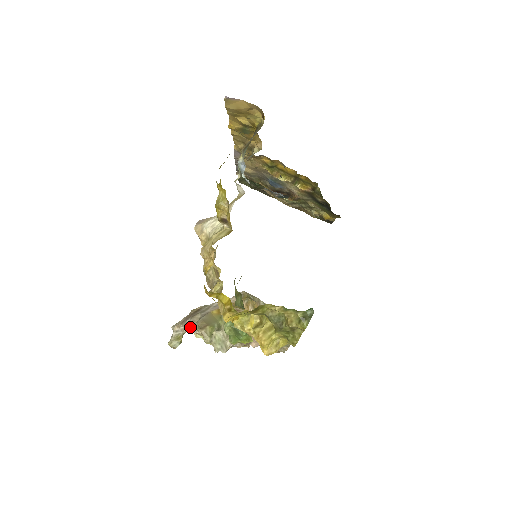
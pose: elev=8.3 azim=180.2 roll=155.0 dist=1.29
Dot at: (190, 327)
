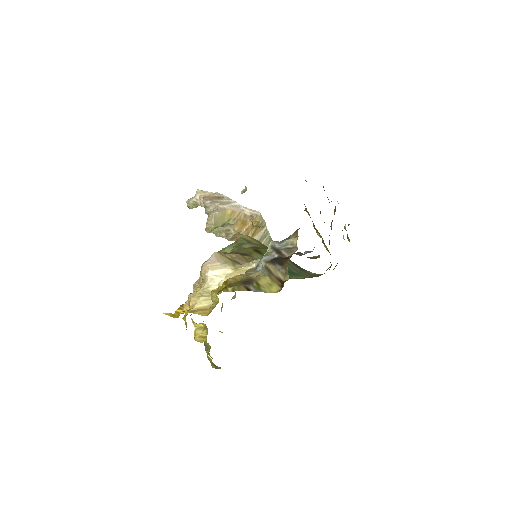
Dot at: (206, 207)
